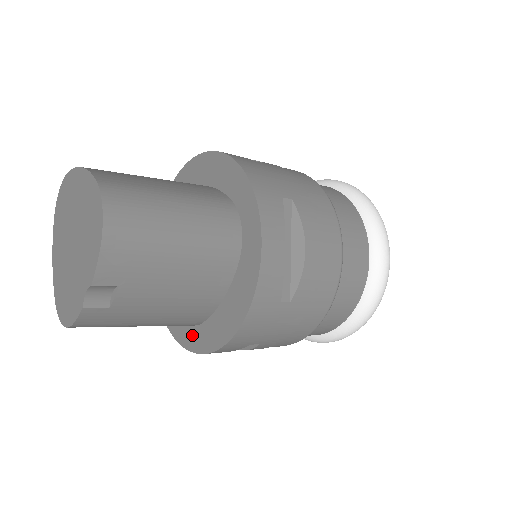
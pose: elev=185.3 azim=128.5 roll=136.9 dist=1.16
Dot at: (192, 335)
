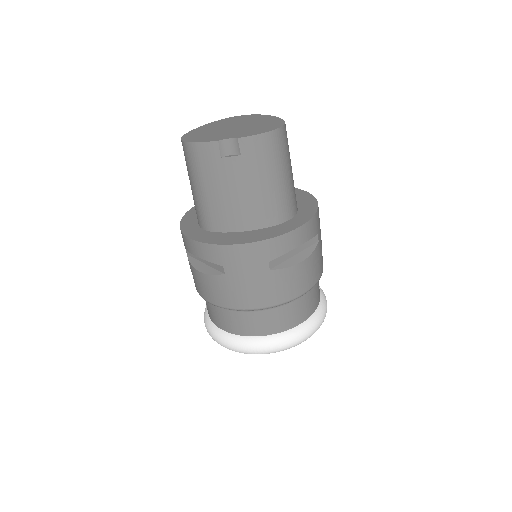
Dot at: (199, 232)
